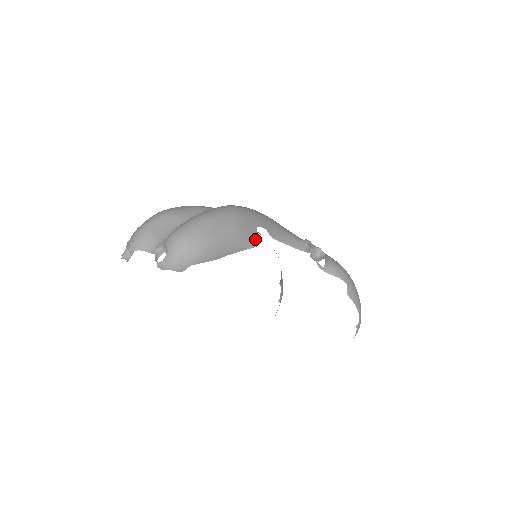
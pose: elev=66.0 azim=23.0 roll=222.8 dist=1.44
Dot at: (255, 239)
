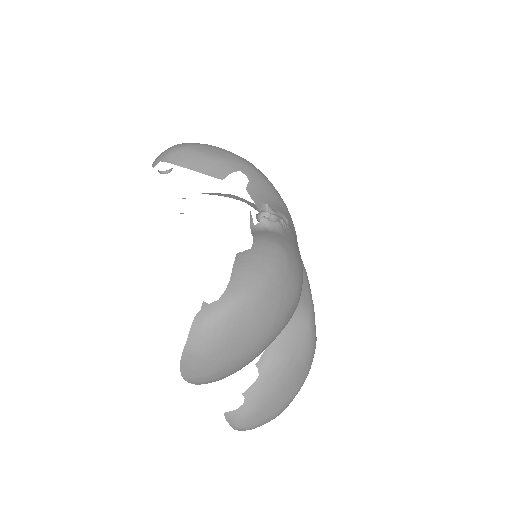
Dot at: (225, 174)
